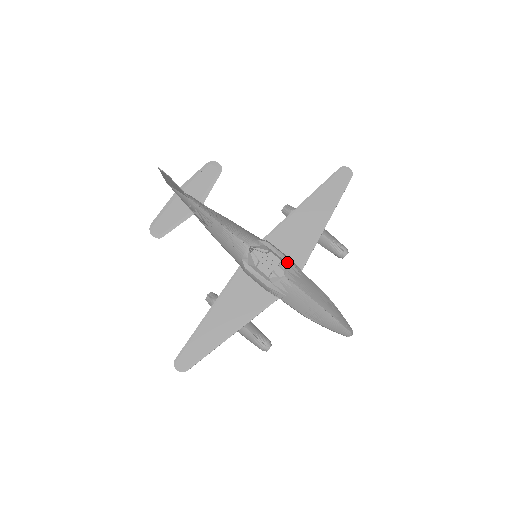
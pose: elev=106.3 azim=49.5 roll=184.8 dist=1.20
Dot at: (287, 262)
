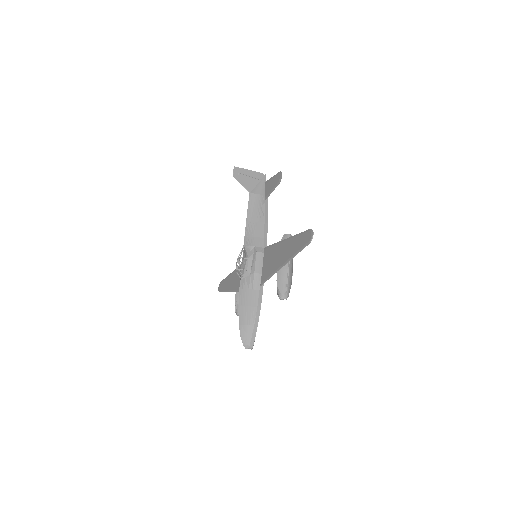
Dot at: (251, 273)
